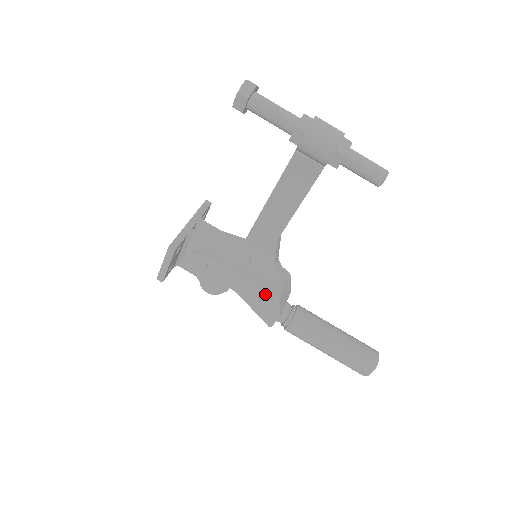
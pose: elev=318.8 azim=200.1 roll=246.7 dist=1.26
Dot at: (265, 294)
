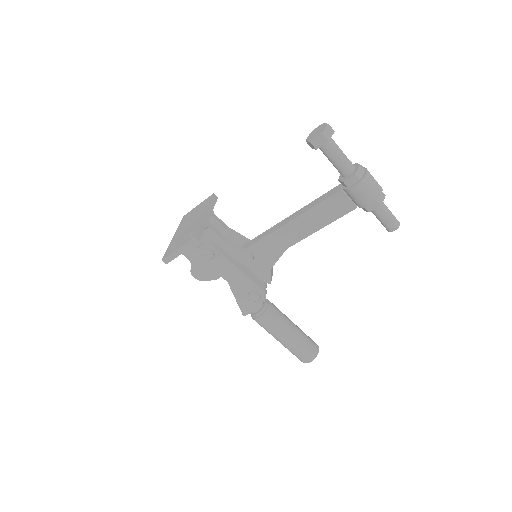
Dot at: (256, 290)
